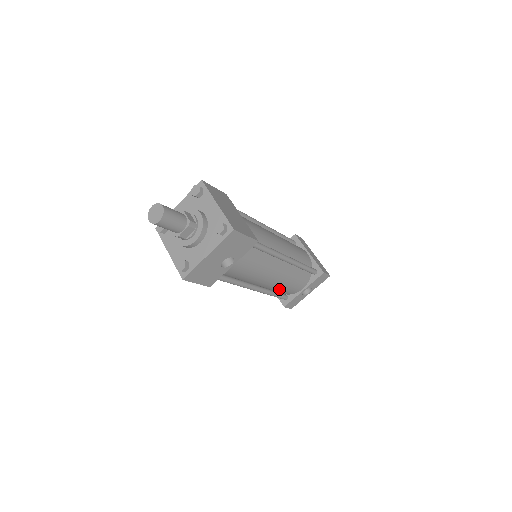
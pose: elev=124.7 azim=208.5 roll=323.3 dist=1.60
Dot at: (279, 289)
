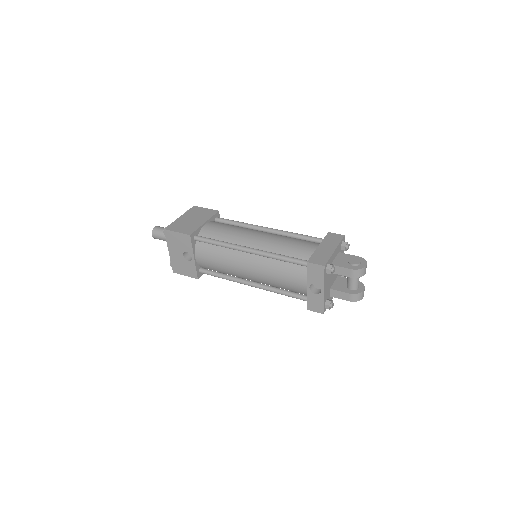
Dot at: (281, 286)
